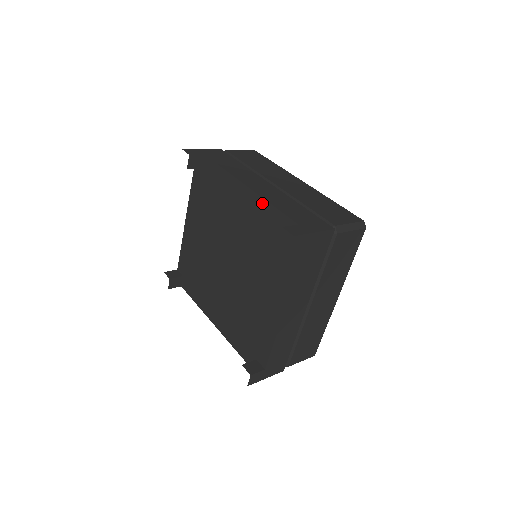
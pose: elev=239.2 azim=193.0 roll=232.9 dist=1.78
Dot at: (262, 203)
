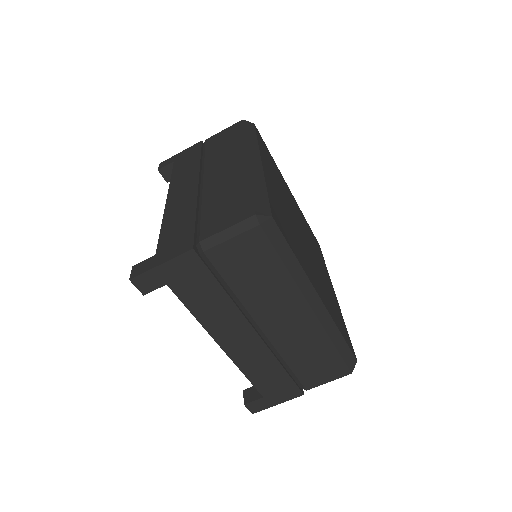
Dot at: occluded
